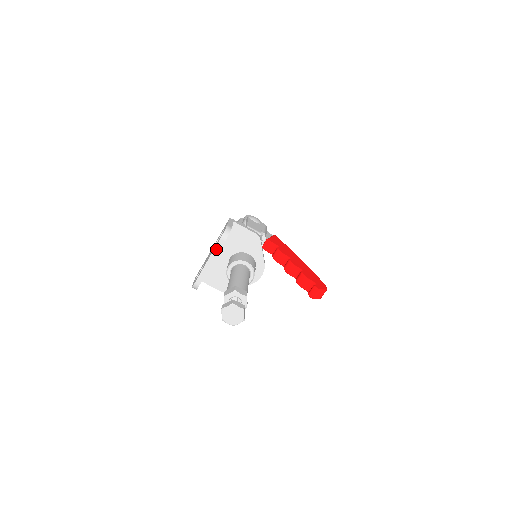
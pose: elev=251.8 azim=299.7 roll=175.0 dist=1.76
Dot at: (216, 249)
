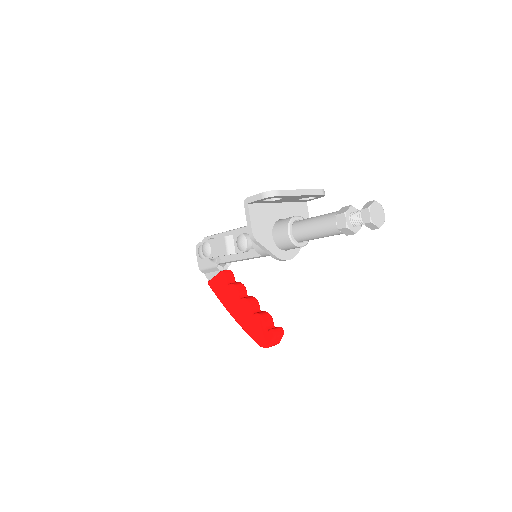
Dot at: (313, 191)
